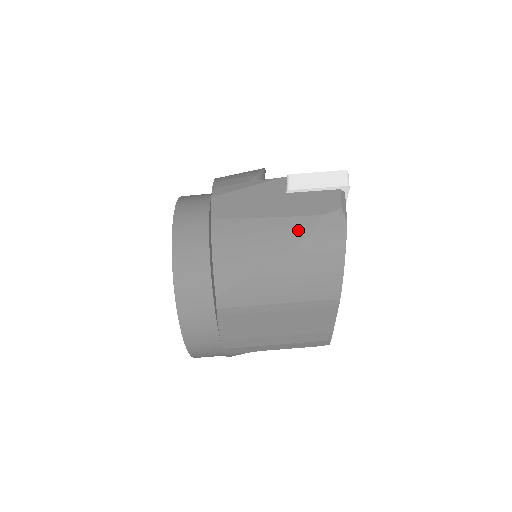
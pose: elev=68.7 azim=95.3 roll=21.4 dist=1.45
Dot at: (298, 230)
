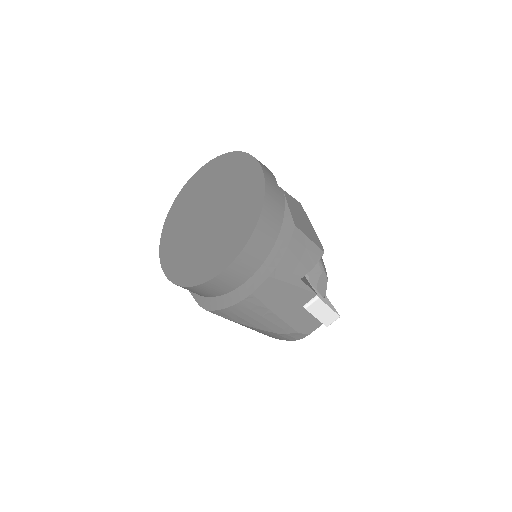
Dot at: (280, 330)
